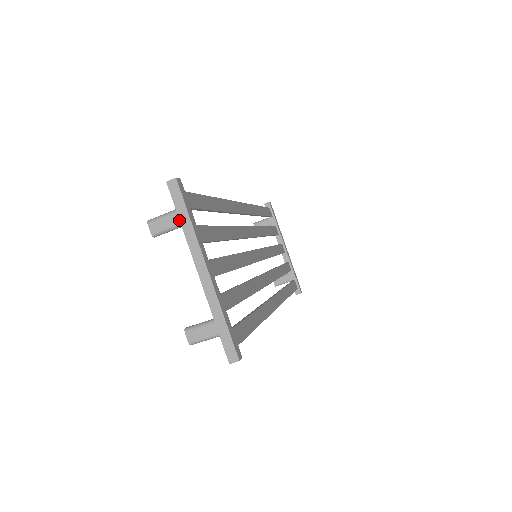
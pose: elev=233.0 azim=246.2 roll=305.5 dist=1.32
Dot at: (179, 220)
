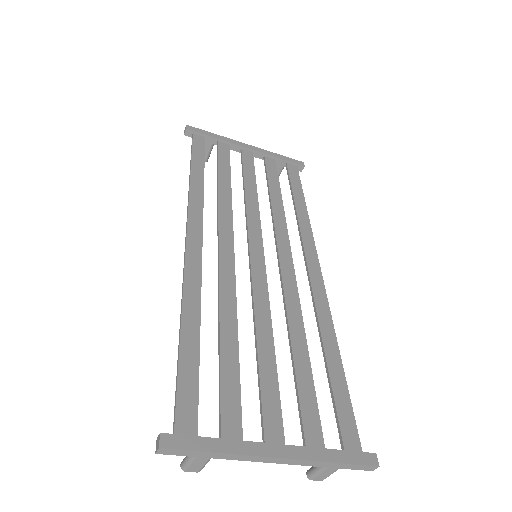
Dot at: (207, 457)
